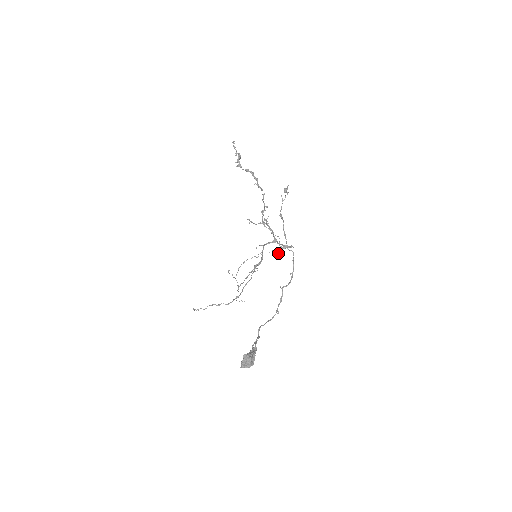
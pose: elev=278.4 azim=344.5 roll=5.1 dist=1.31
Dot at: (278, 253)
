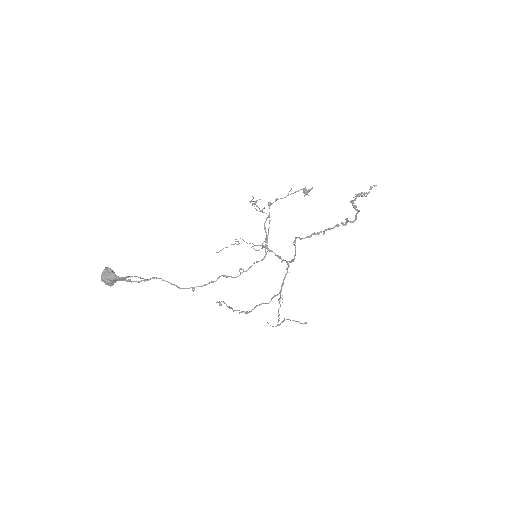
Dot at: occluded
